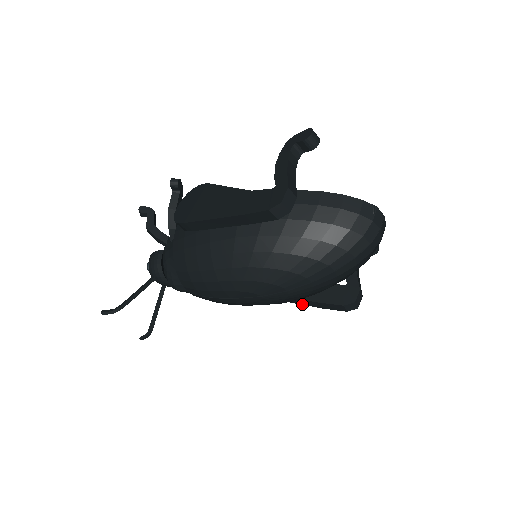
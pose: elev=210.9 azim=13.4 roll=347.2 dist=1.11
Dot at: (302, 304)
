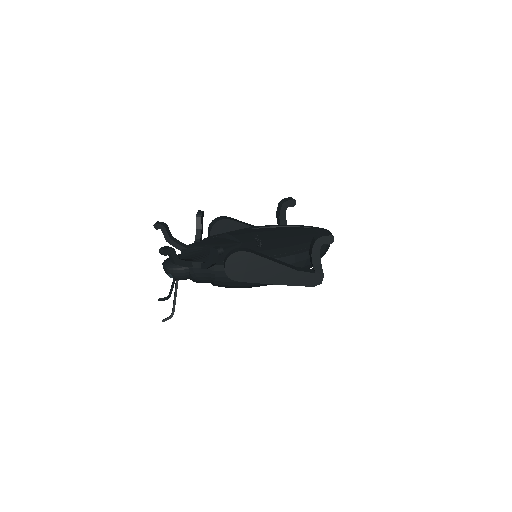
Dot at: occluded
